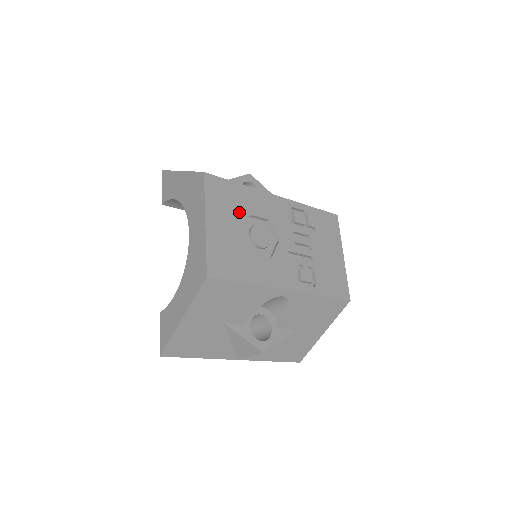
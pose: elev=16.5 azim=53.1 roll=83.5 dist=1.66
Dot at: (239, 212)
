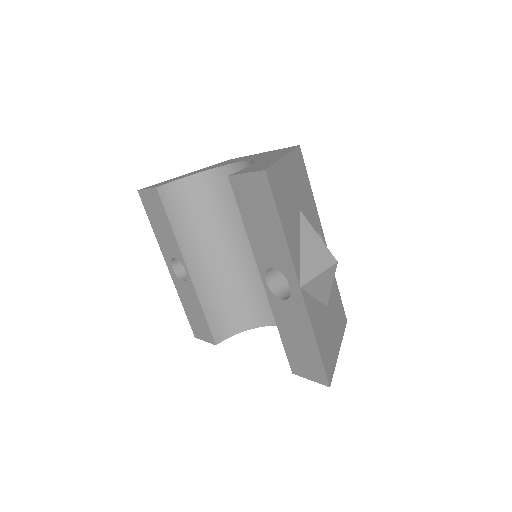
Dot at: occluded
